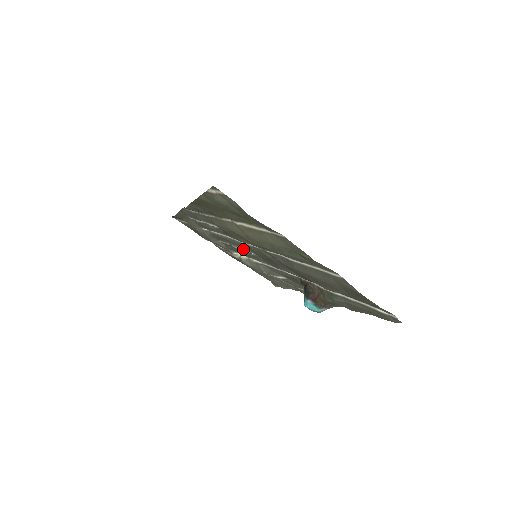
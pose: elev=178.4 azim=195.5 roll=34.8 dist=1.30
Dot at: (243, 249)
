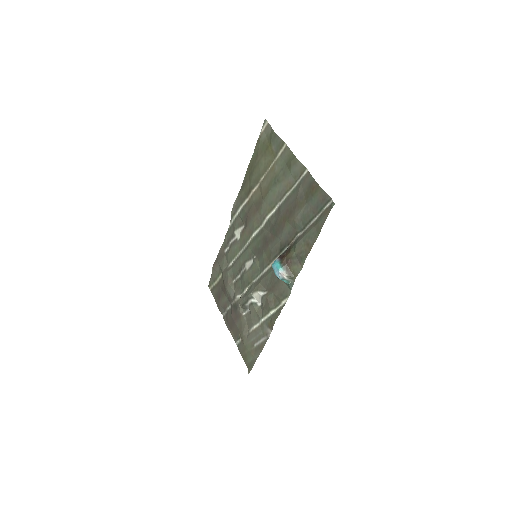
Dot at: (249, 264)
